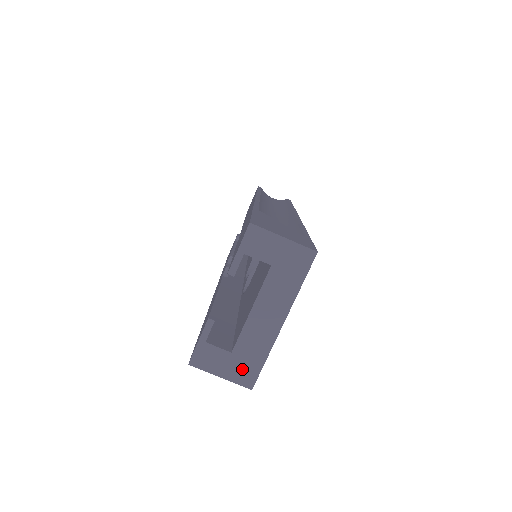
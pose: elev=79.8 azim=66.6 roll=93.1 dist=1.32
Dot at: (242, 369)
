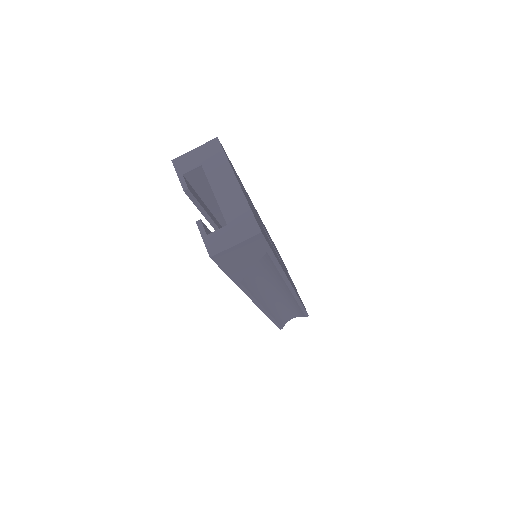
Dot at: (243, 227)
